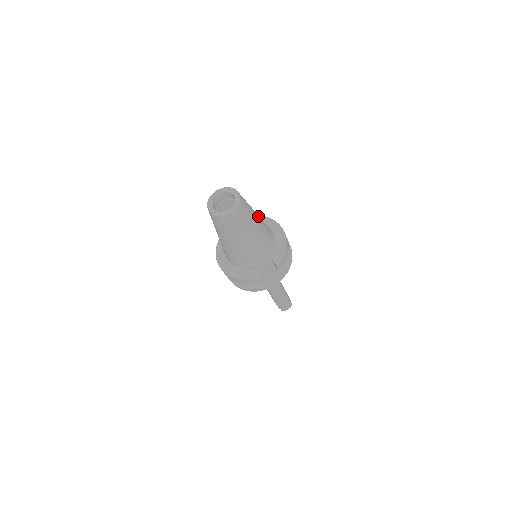
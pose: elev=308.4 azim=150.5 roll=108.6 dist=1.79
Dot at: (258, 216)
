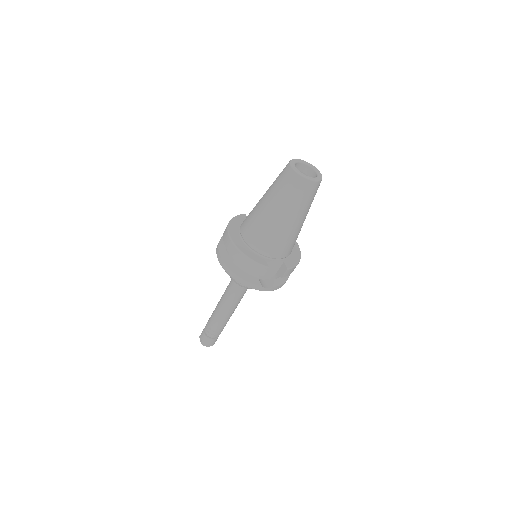
Dot at: occluded
